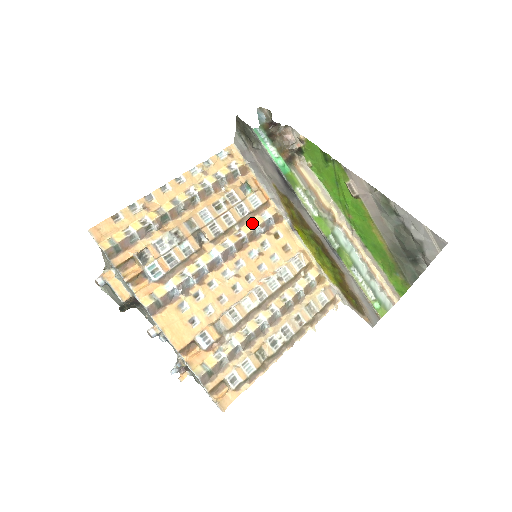
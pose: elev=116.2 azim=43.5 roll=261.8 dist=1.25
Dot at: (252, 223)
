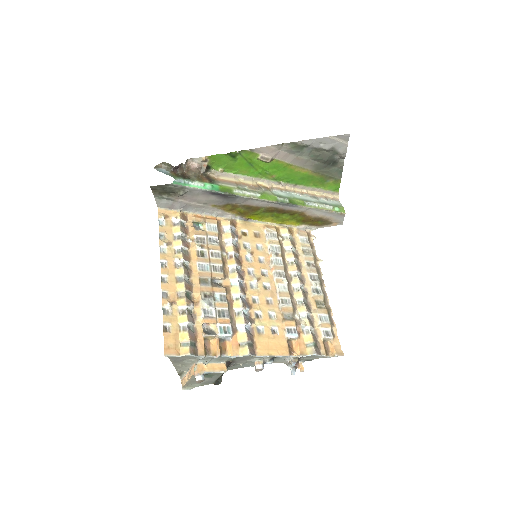
Dot at: (226, 242)
